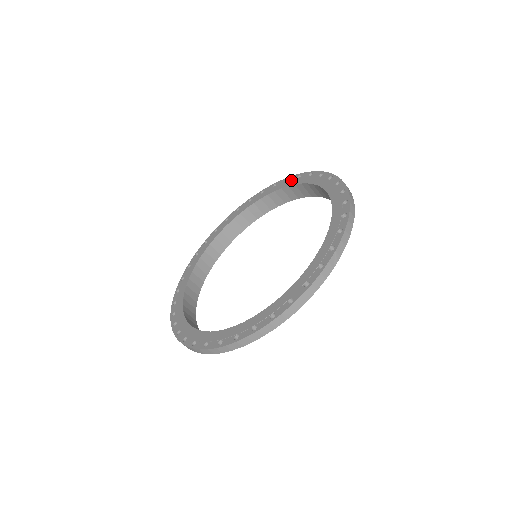
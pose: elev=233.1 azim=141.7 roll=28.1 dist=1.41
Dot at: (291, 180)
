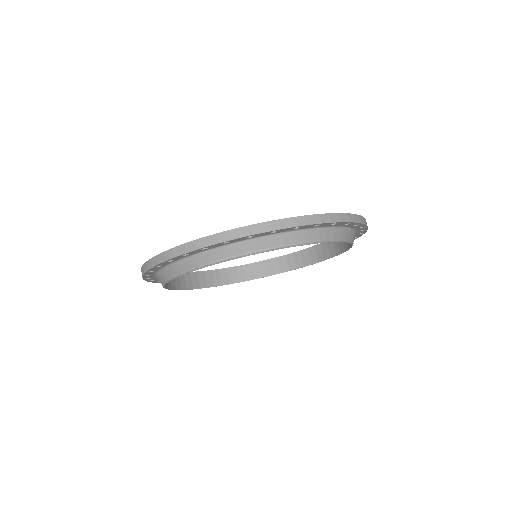
Dot at: occluded
